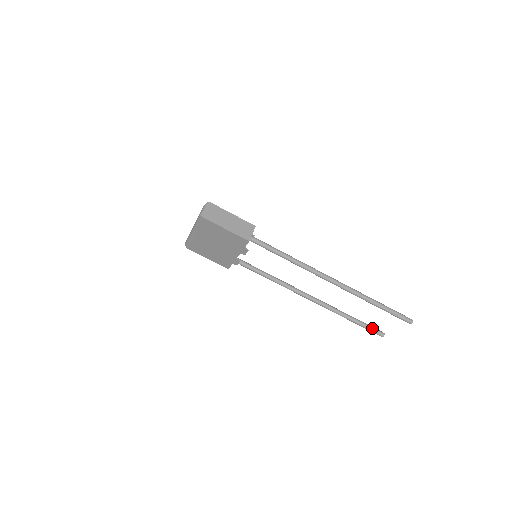
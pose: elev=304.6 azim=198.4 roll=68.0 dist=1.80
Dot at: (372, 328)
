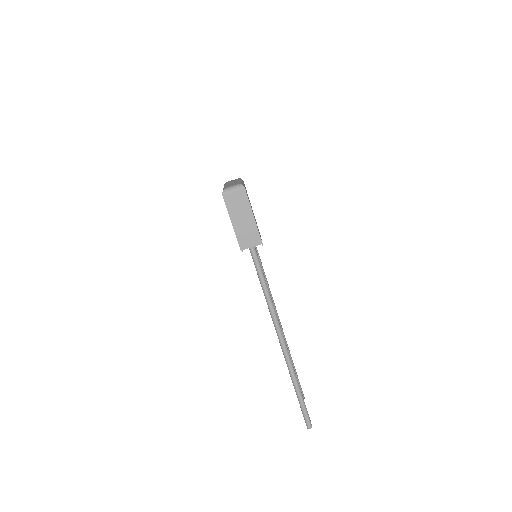
Dot at: occluded
